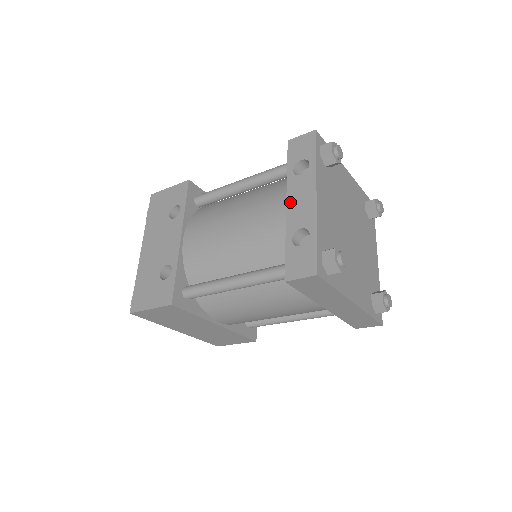
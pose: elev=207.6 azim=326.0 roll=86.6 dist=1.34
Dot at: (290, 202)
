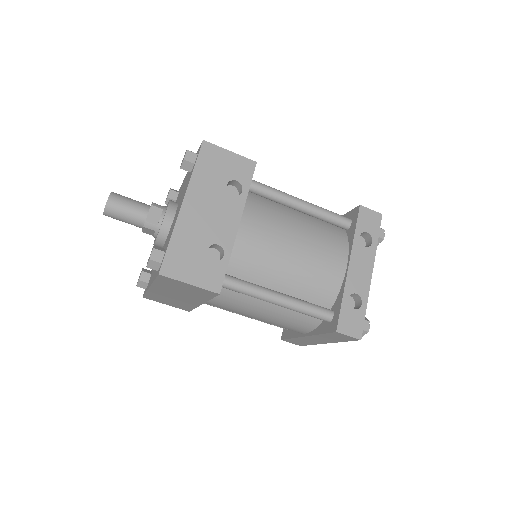
Dot at: (352, 265)
